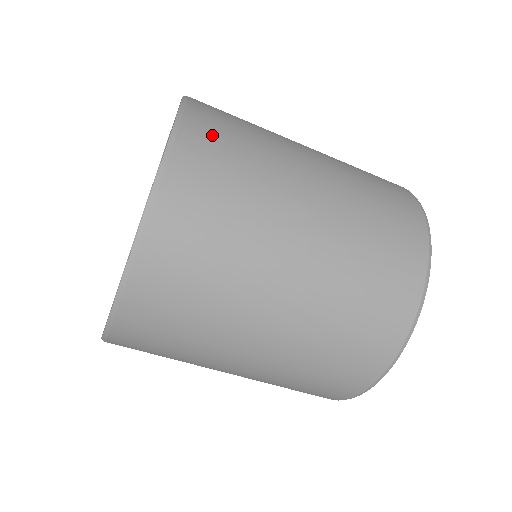
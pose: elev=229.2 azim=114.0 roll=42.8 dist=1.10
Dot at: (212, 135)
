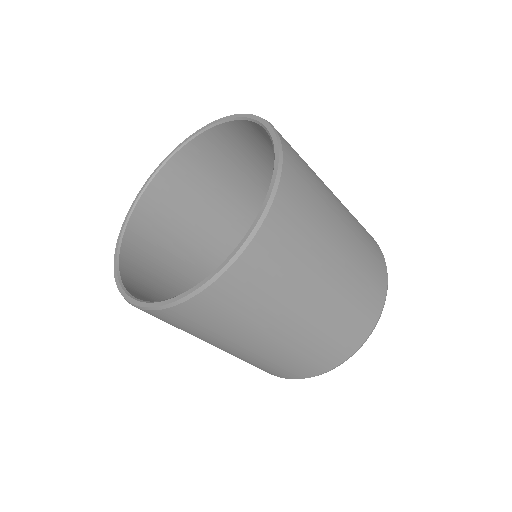
Dot at: (297, 189)
